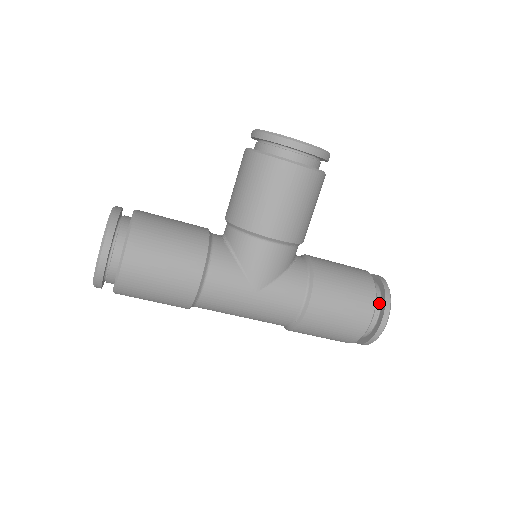
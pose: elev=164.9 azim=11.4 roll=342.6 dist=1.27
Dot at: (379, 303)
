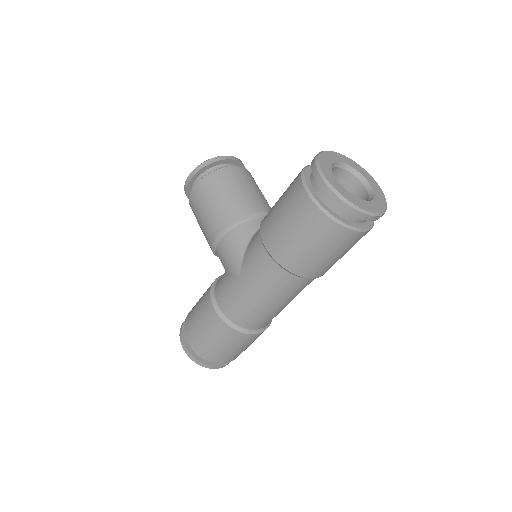
Dot at: occluded
